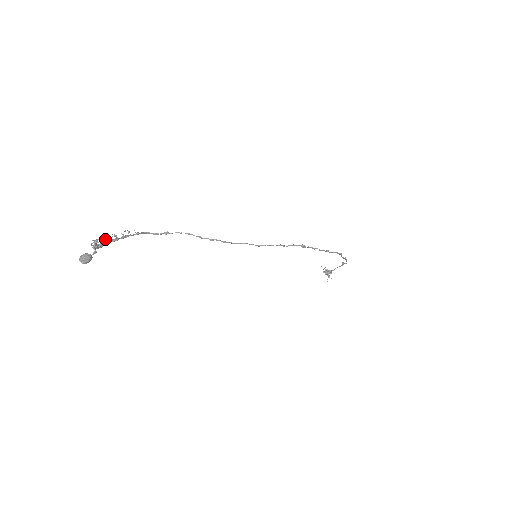
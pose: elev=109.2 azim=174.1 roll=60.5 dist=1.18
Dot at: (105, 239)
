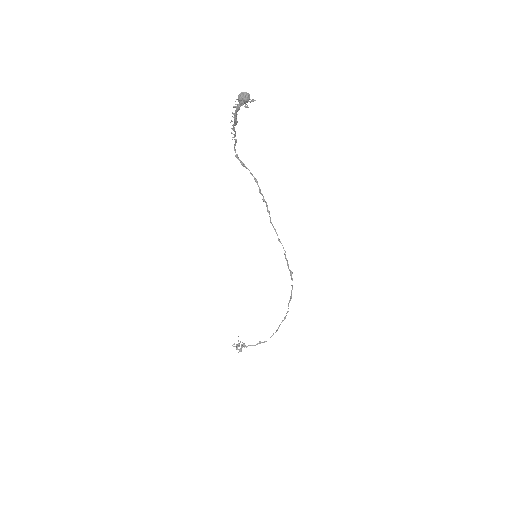
Dot at: occluded
